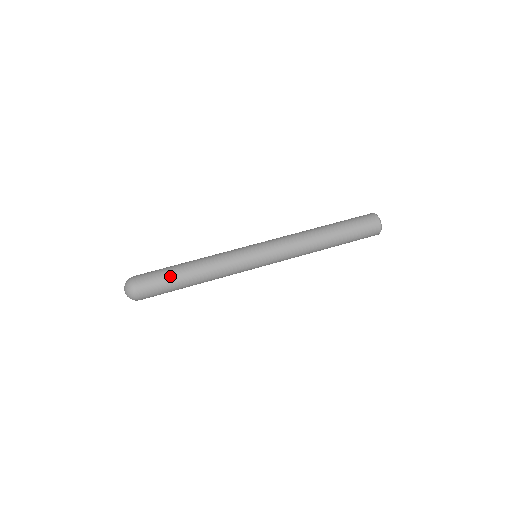
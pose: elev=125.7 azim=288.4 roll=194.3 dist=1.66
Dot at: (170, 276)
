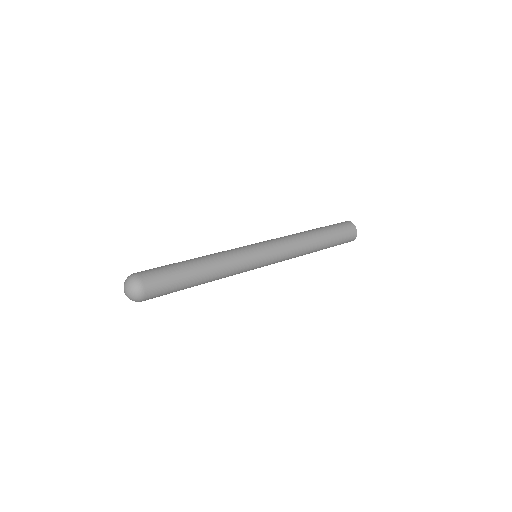
Dot at: (172, 264)
